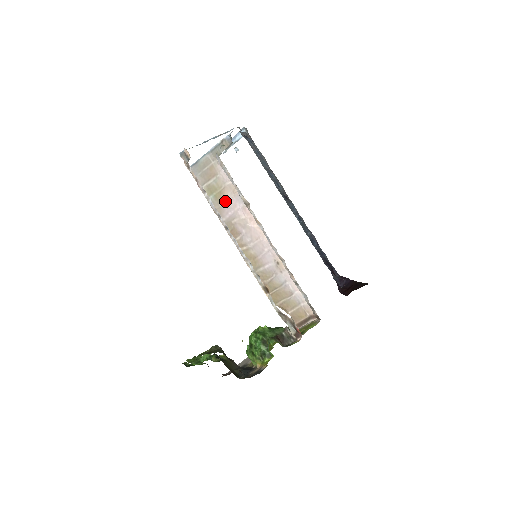
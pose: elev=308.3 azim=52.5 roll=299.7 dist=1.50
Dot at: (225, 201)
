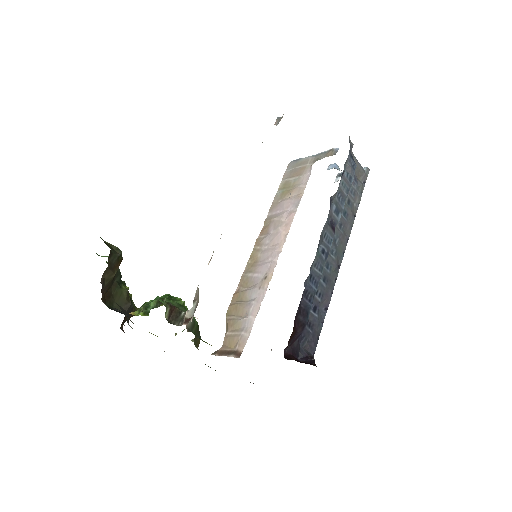
Dot at: (285, 199)
